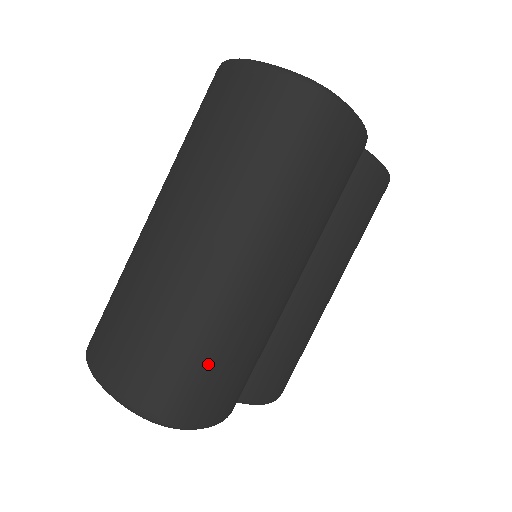
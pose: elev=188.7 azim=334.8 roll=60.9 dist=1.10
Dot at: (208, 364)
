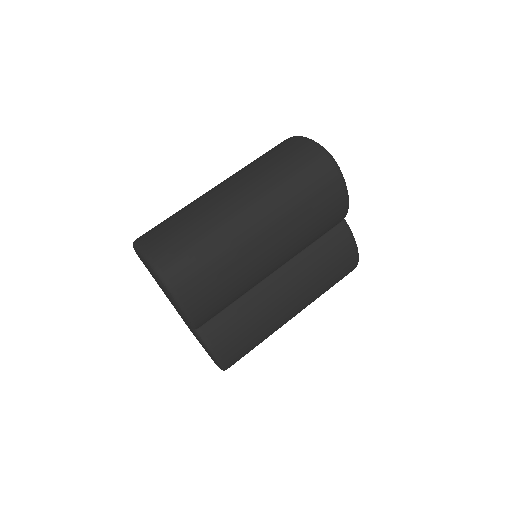
Dot at: (205, 259)
